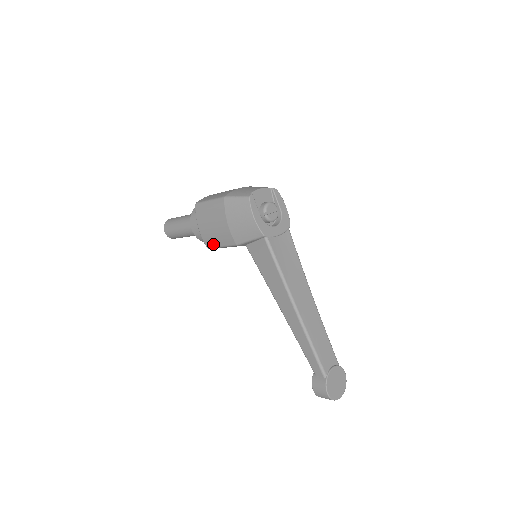
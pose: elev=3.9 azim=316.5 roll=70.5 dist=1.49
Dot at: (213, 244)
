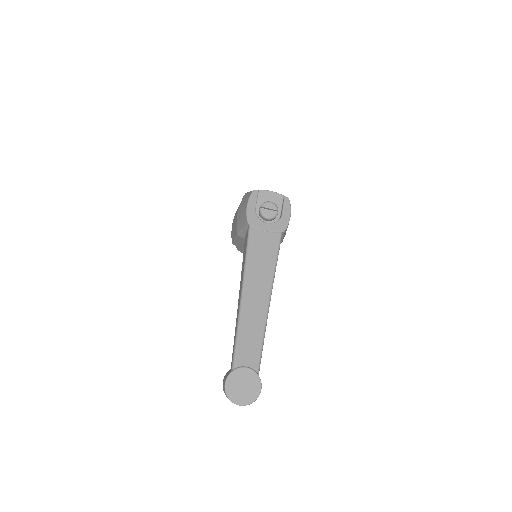
Dot at: (233, 238)
